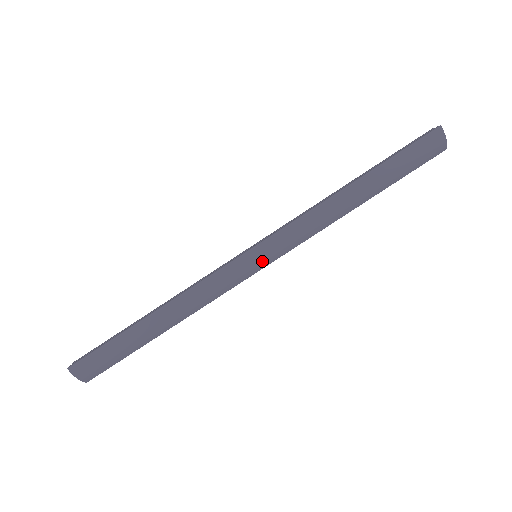
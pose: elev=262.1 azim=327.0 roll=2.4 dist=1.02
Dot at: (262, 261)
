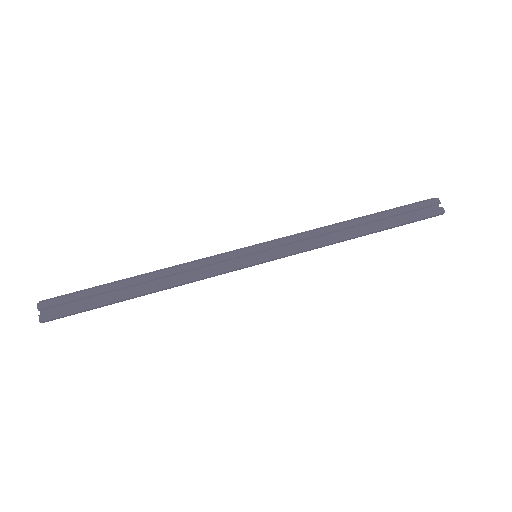
Dot at: occluded
